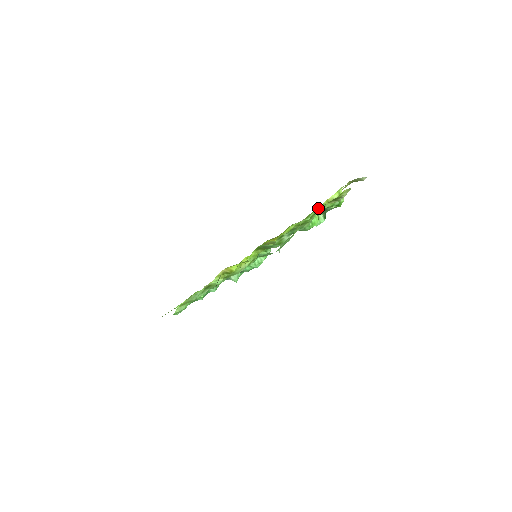
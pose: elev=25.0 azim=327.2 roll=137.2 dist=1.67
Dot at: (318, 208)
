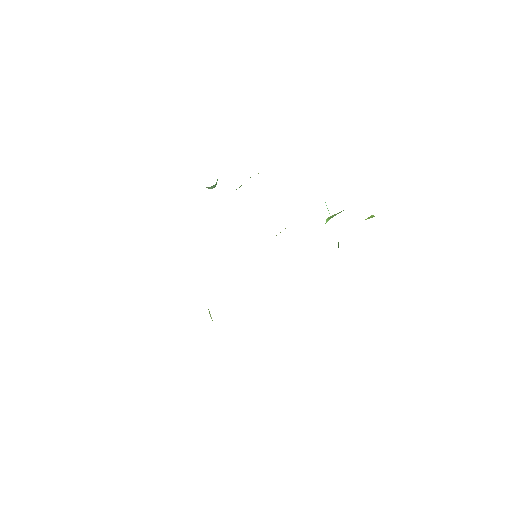
Dot at: occluded
